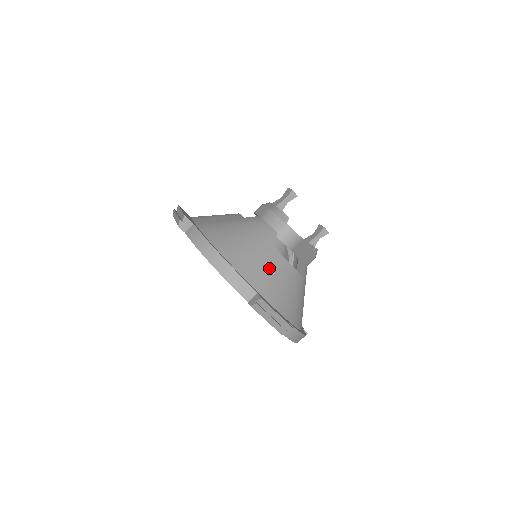
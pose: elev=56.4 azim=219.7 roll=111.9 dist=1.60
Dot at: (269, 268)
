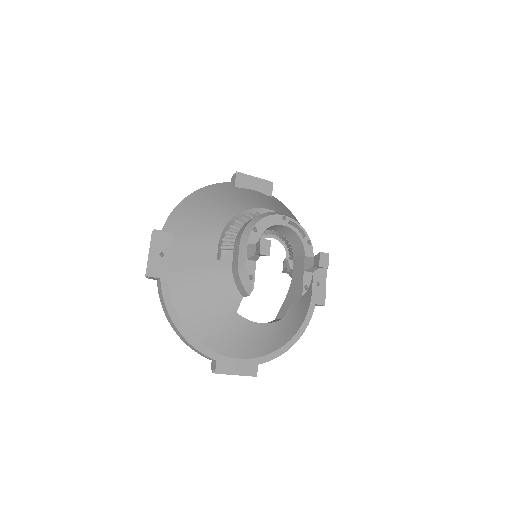
Dot at: (232, 334)
